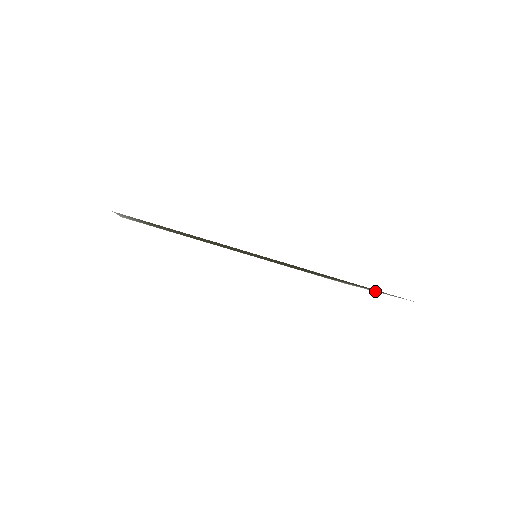
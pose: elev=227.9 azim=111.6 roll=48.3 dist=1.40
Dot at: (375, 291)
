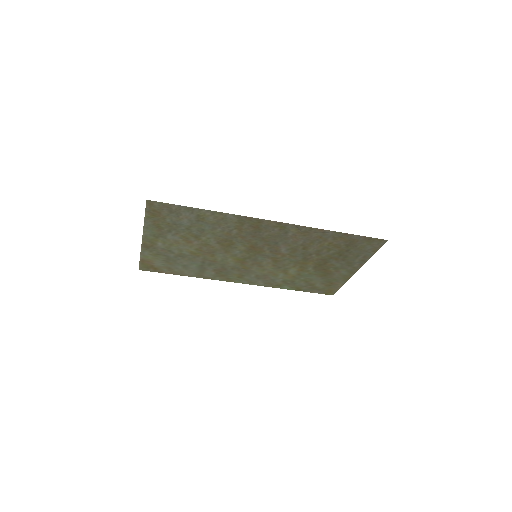
Dot at: (357, 268)
